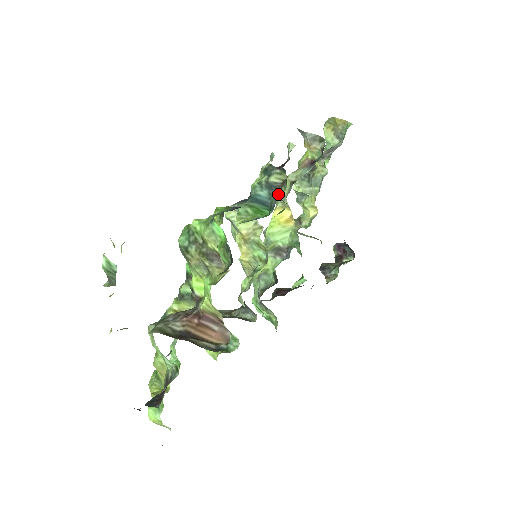
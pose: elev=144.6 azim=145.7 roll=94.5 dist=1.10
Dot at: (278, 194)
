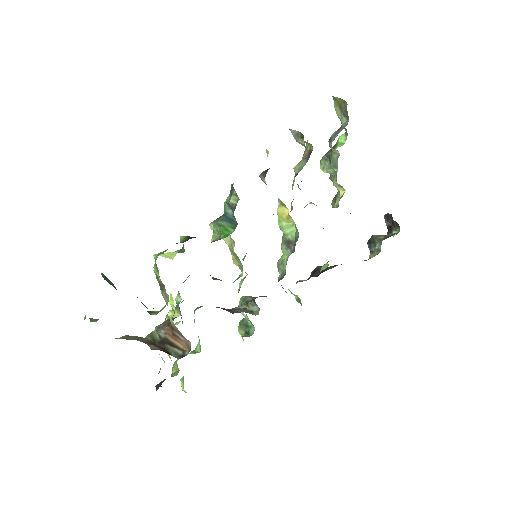
Dot at: occluded
